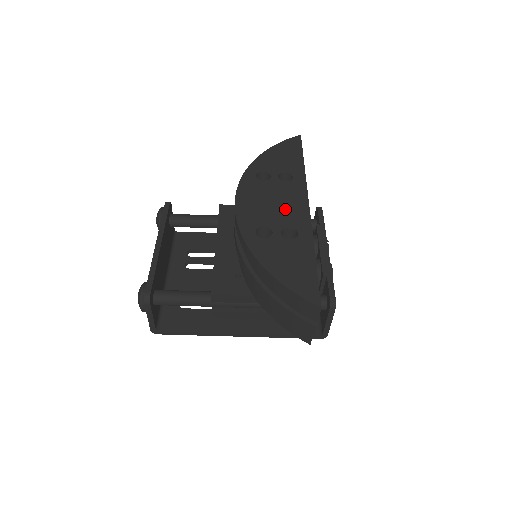
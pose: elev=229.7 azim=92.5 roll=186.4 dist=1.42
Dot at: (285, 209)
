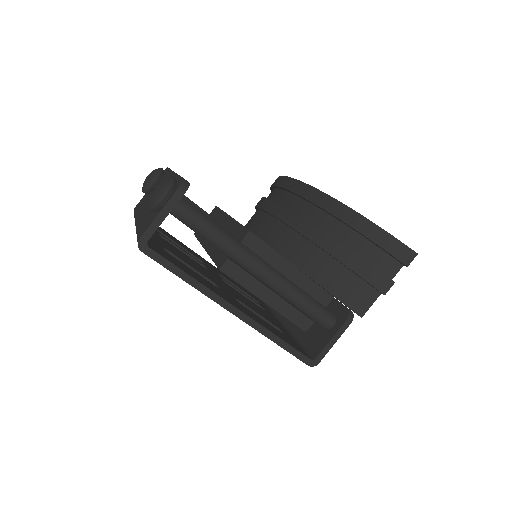
Dot at: occluded
